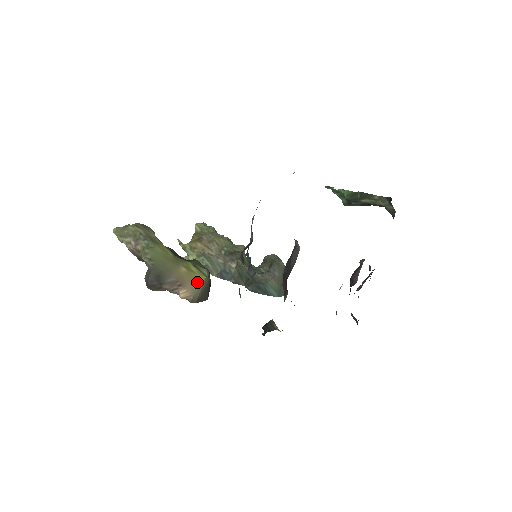
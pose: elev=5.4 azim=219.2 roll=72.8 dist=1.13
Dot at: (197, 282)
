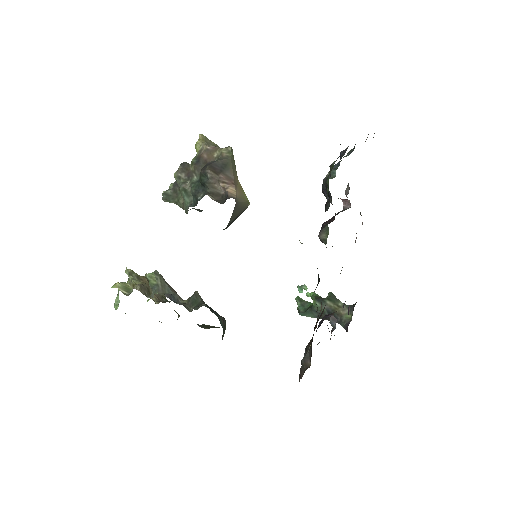
Dot at: (243, 196)
